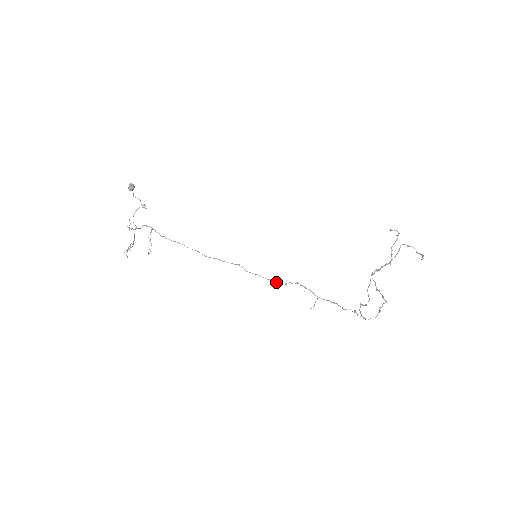
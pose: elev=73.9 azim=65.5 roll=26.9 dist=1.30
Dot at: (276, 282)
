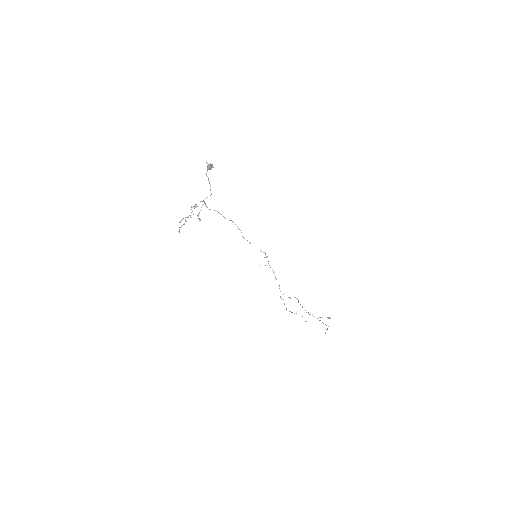
Dot at: occluded
